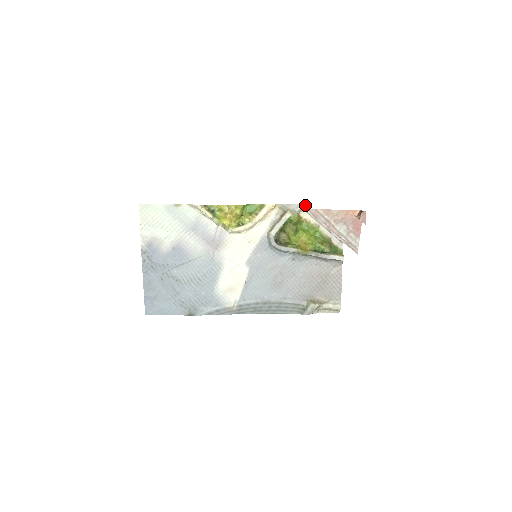
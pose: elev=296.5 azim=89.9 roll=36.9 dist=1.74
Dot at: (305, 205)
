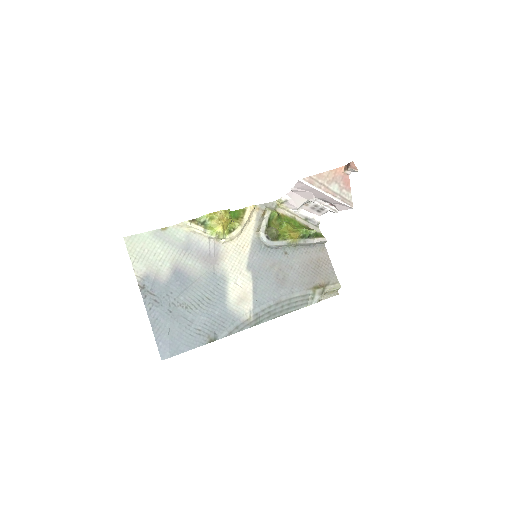
Dot at: (281, 198)
